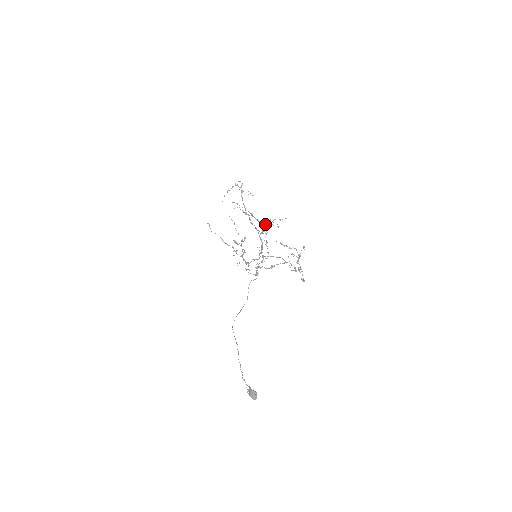
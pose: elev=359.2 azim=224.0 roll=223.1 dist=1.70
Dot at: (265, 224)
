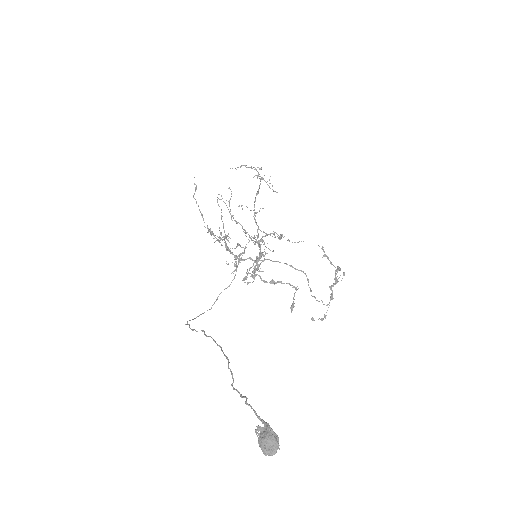
Dot at: occluded
